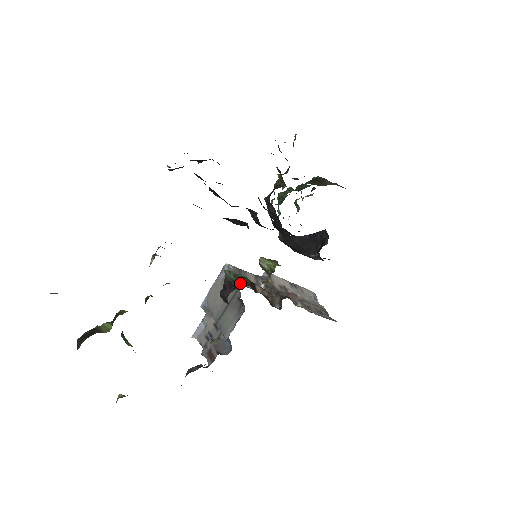
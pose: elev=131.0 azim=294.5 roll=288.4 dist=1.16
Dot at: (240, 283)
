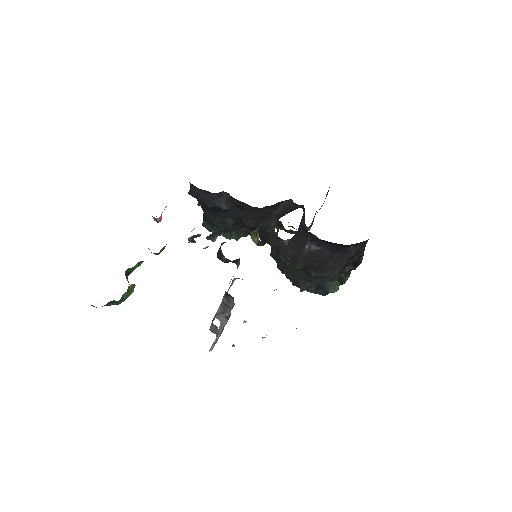
Dot at: occluded
